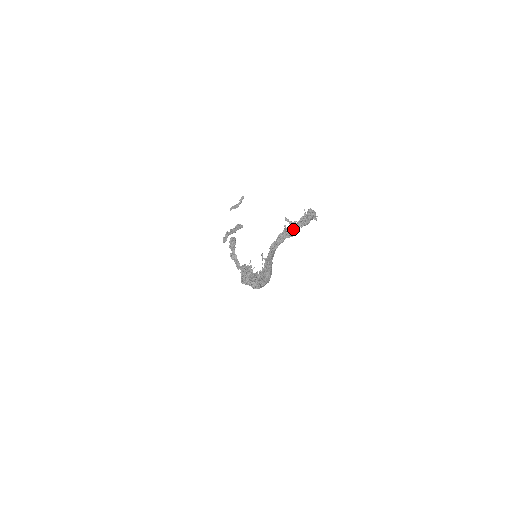
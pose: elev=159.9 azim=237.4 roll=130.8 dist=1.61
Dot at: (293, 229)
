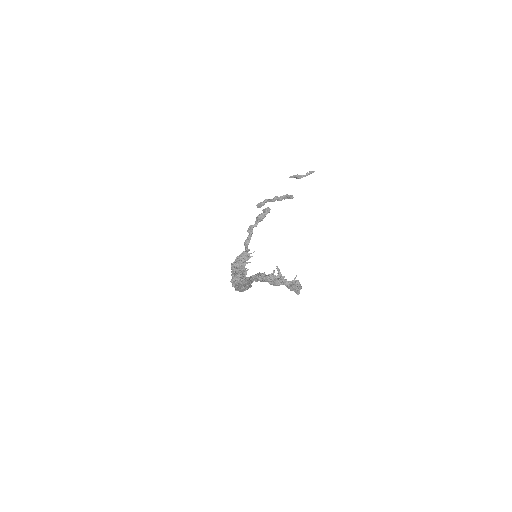
Dot at: (276, 282)
